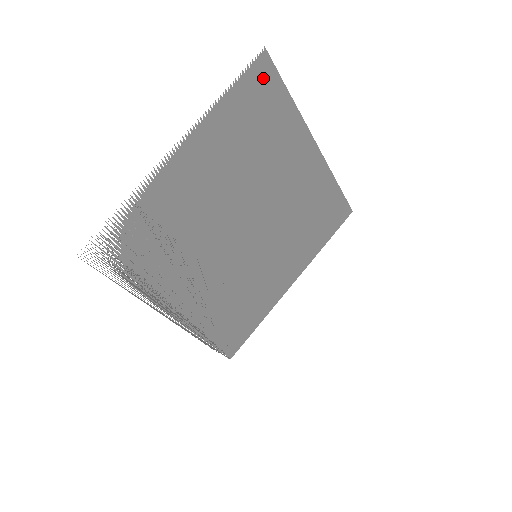
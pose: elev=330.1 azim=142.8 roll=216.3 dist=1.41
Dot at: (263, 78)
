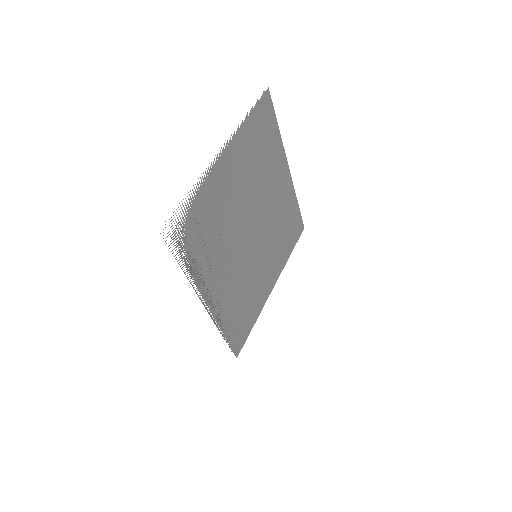
Dot at: (266, 108)
